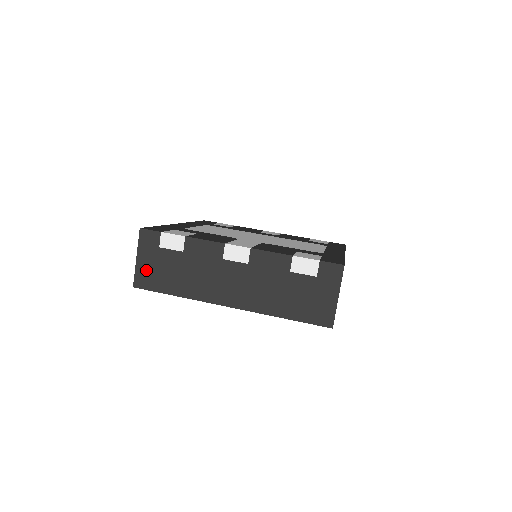
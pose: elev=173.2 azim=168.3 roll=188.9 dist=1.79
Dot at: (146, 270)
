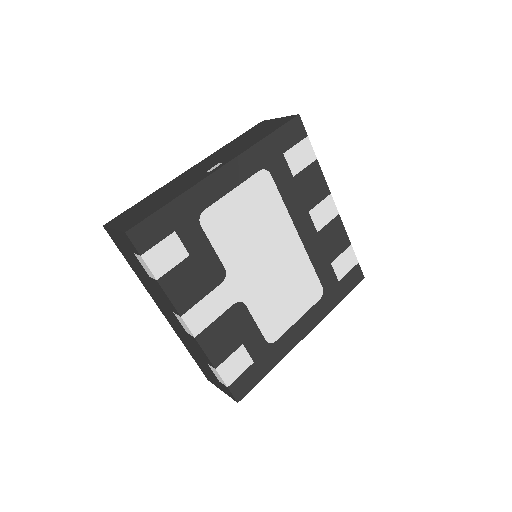
Dot at: (117, 239)
